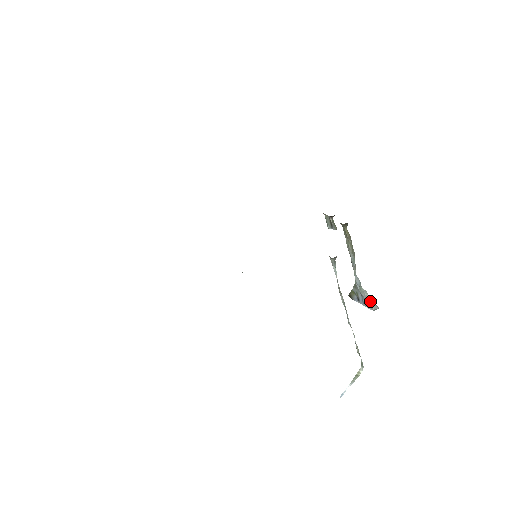
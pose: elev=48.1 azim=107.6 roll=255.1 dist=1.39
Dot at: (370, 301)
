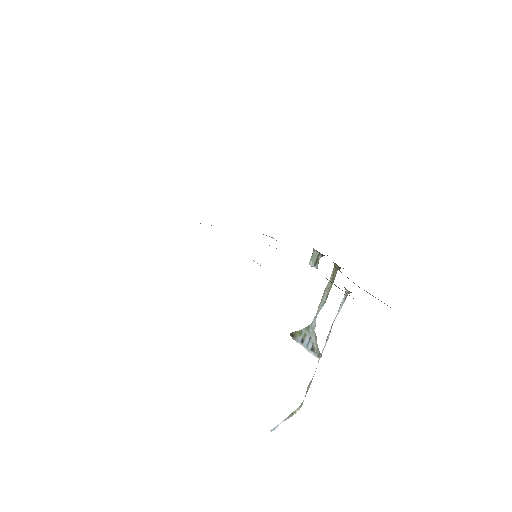
Dot at: (317, 347)
